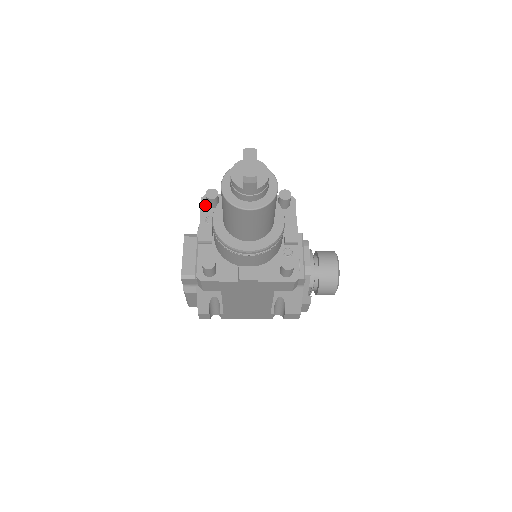
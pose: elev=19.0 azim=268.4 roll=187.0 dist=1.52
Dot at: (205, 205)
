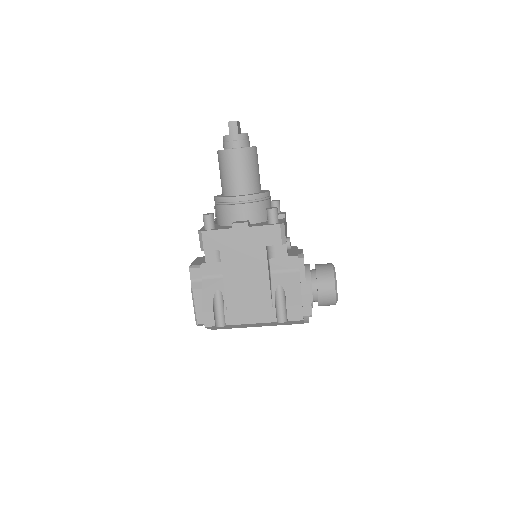
Dot at: occluded
